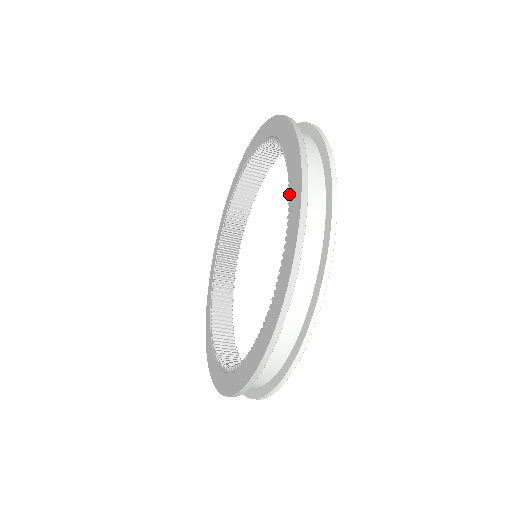
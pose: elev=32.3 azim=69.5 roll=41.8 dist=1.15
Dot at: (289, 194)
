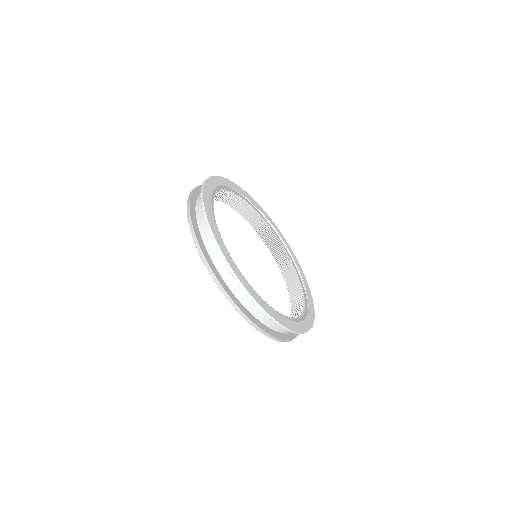
Dot at: occluded
